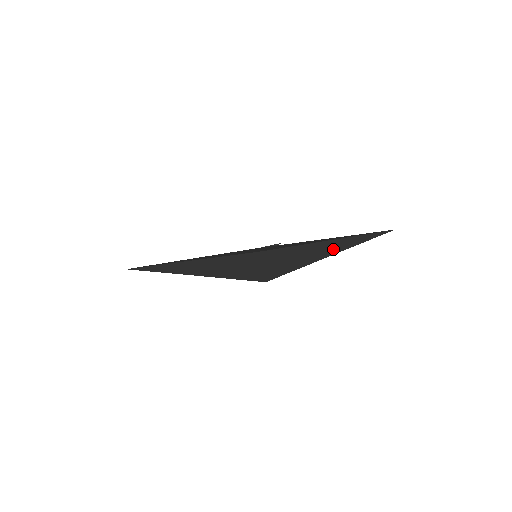
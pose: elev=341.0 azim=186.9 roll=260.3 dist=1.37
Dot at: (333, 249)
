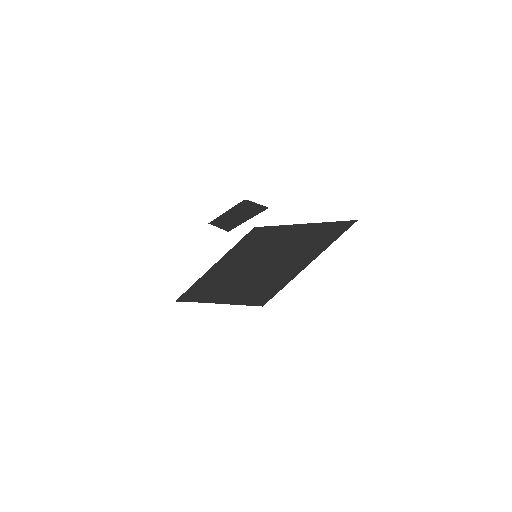
Dot at: occluded
